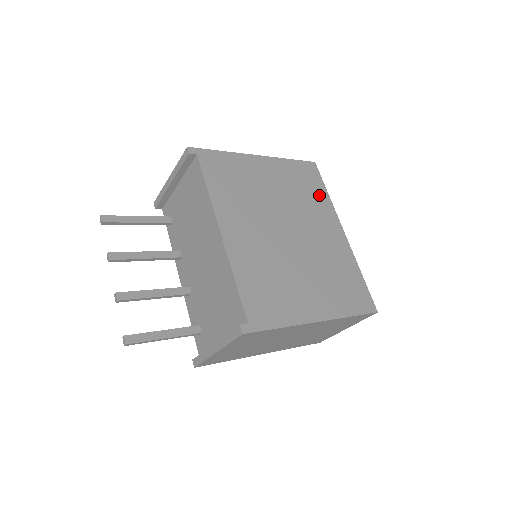
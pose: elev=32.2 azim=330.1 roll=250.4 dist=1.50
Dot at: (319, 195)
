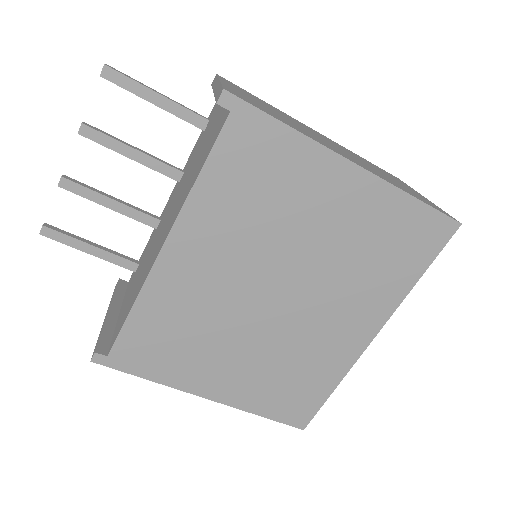
Dot at: (398, 275)
